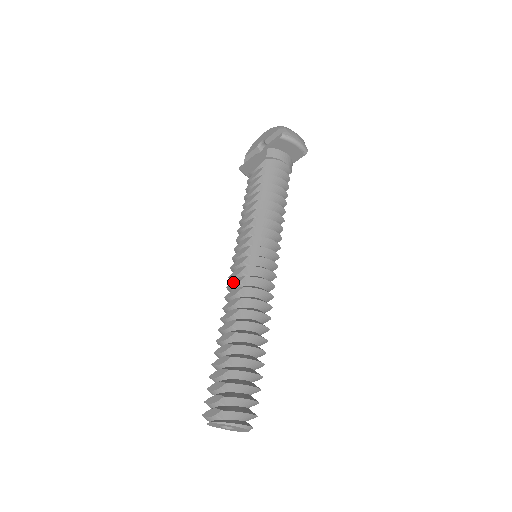
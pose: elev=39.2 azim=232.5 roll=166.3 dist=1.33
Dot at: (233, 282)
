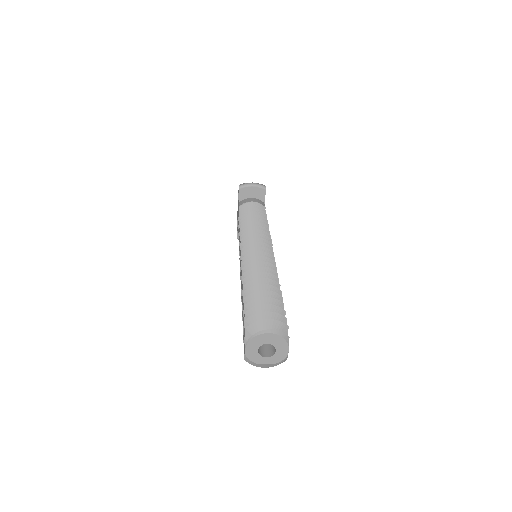
Dot at: occluded
